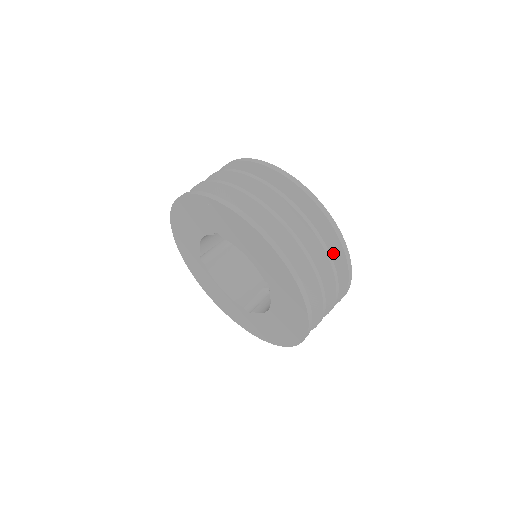
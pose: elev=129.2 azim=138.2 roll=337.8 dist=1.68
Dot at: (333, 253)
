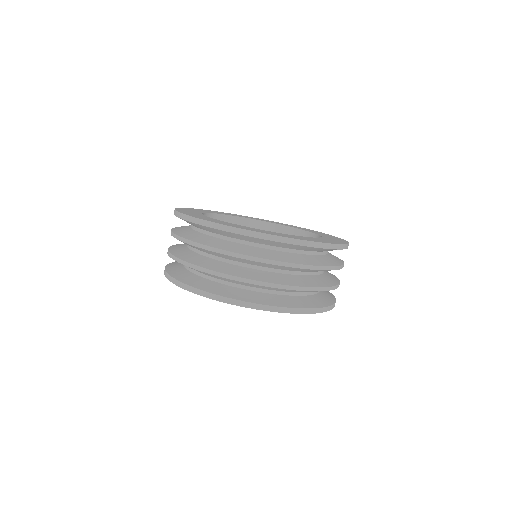
Dot at: occluded
